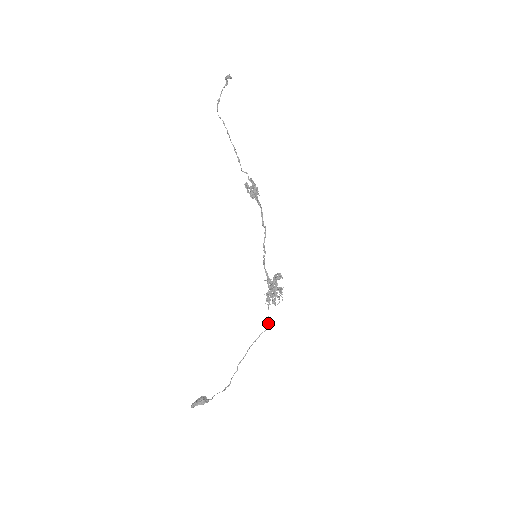
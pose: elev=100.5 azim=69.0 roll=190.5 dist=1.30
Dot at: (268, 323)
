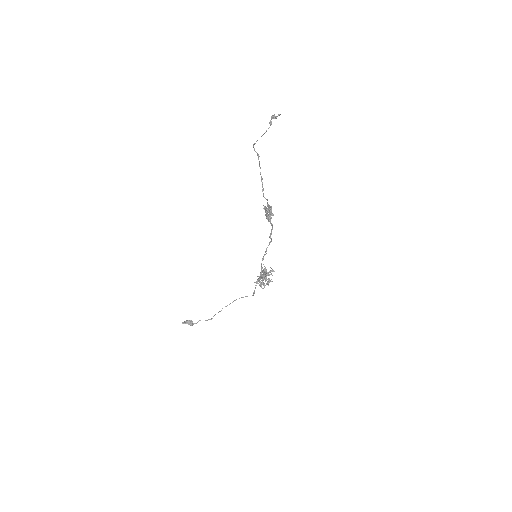
Dot at: (253, 293)
